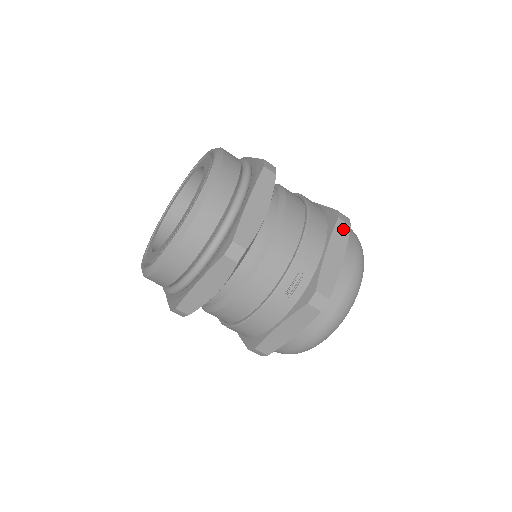
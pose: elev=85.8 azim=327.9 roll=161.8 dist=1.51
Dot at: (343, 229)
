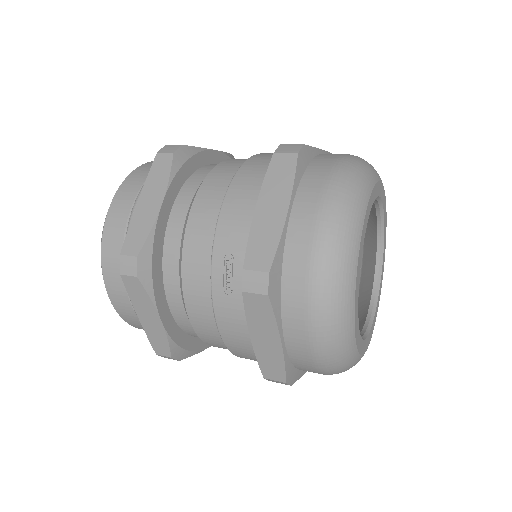
Dot at: (284, 164)
